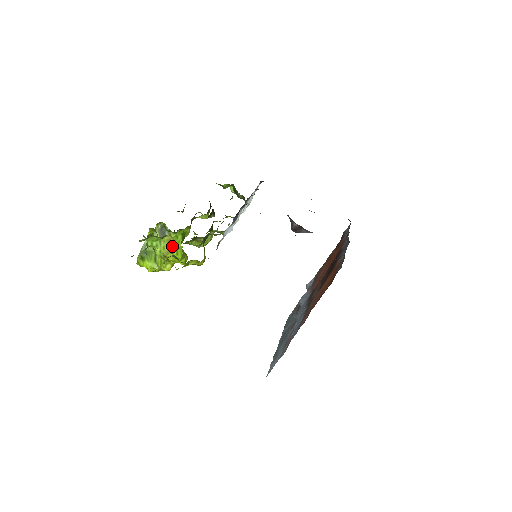
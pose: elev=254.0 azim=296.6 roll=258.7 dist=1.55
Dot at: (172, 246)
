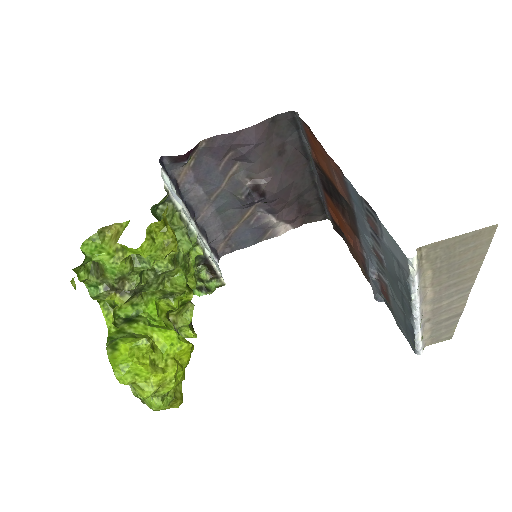
Dot at: (117, 235)
